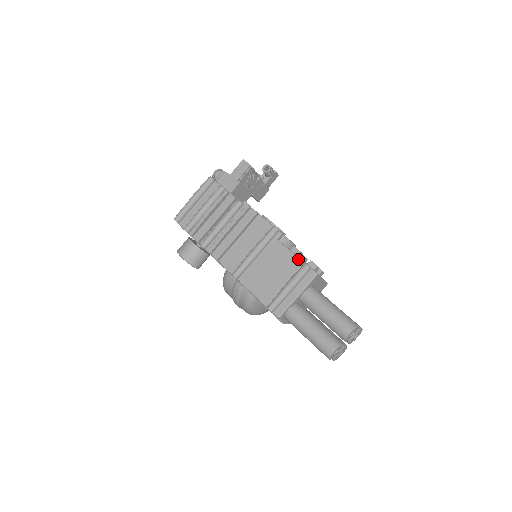
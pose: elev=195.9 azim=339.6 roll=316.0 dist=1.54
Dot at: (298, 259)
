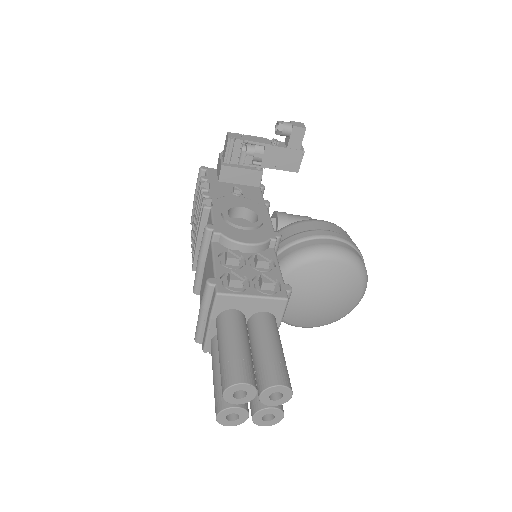
Dot at: (213, 271)
